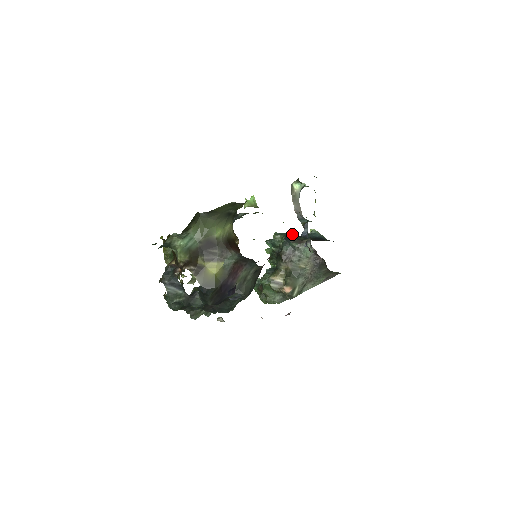
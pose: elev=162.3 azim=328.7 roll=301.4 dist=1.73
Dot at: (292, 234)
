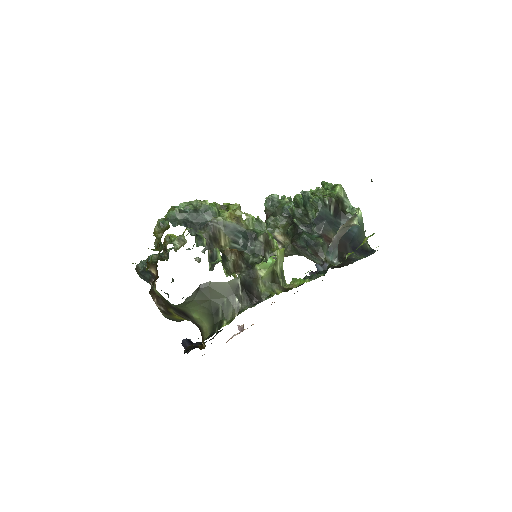
Dot at: (332, 207)
